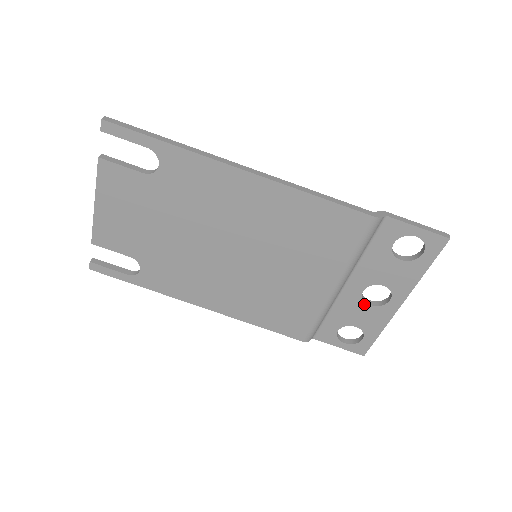
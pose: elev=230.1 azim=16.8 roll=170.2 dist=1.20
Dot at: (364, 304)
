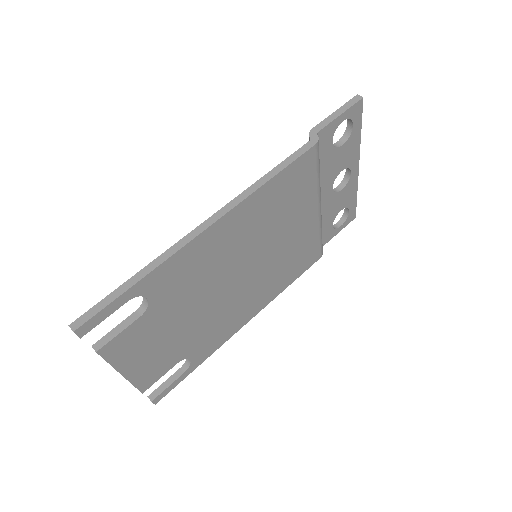
Dot at: (338, 194)
